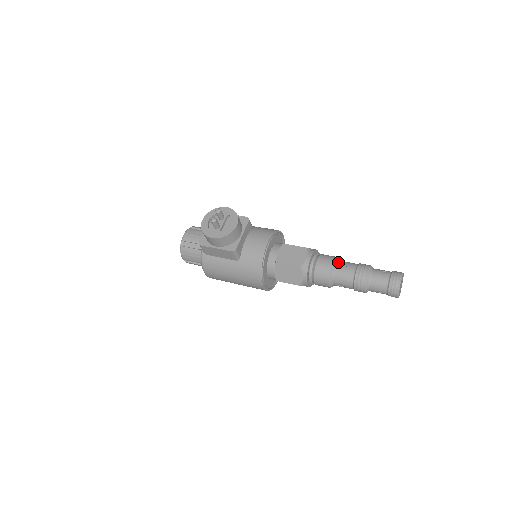
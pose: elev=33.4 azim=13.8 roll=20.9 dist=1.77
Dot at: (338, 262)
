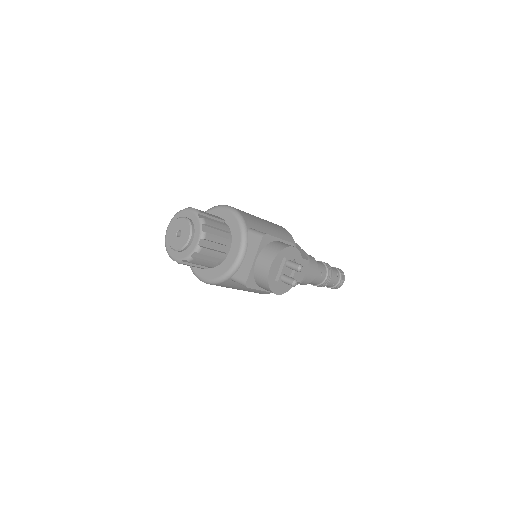
Dot at: (318, 268)
